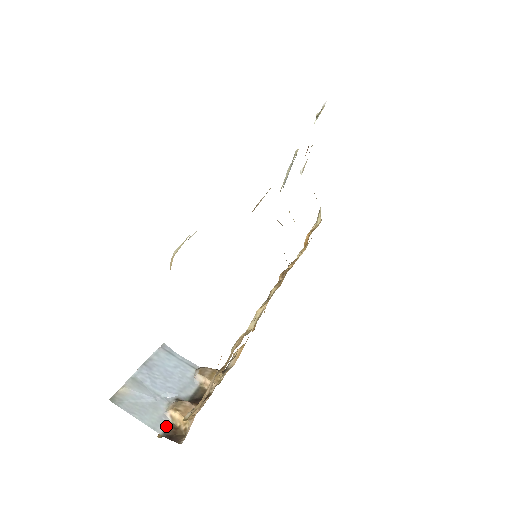
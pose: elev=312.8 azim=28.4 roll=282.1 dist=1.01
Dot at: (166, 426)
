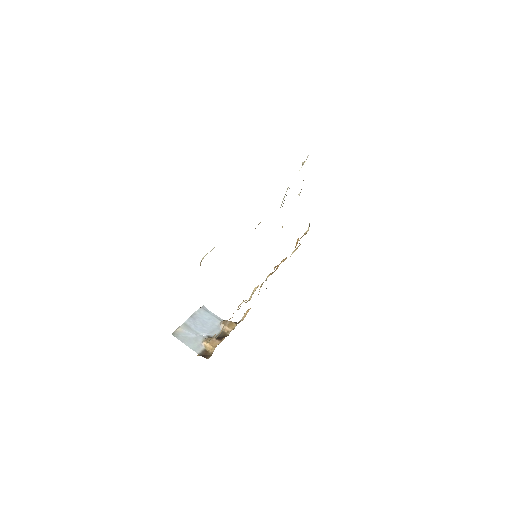
Dot at: (201, 350)
